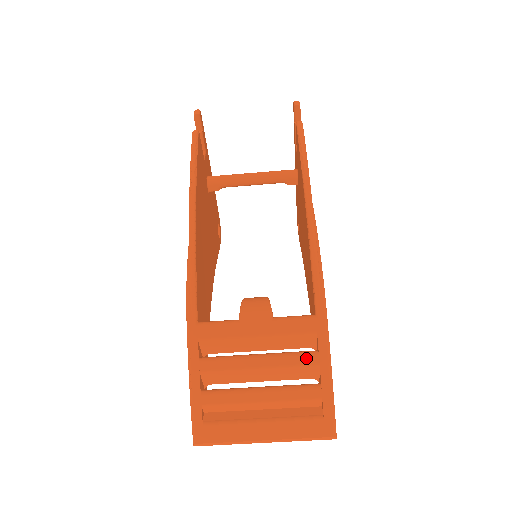
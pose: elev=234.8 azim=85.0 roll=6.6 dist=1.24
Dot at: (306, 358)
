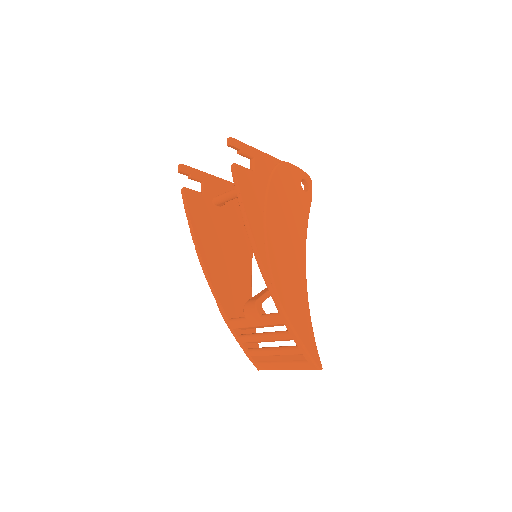
Dot at: (285, 336)
